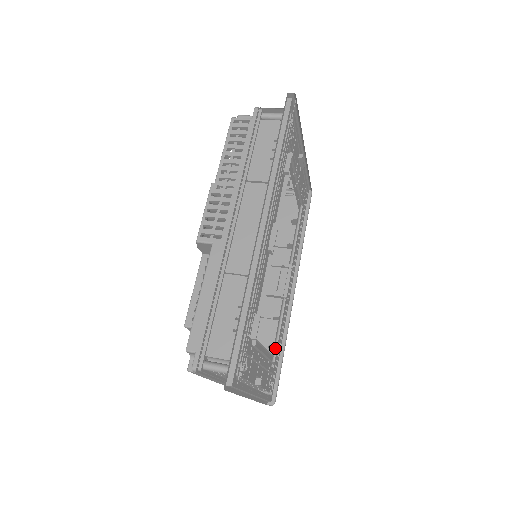
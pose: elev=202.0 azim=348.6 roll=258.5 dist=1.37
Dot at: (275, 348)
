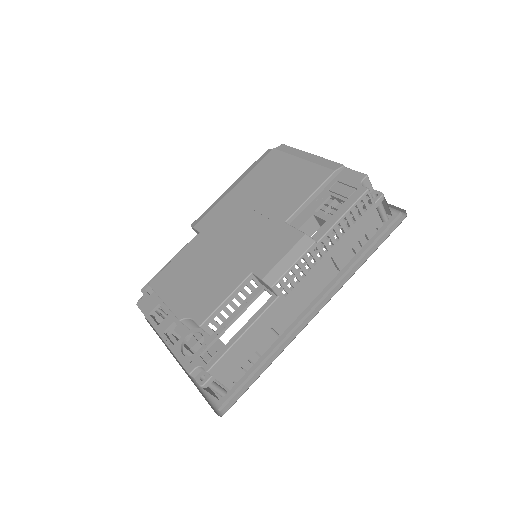
Dot at: occluded
